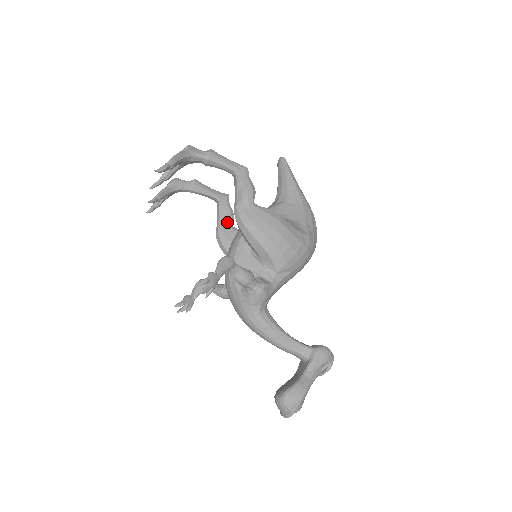
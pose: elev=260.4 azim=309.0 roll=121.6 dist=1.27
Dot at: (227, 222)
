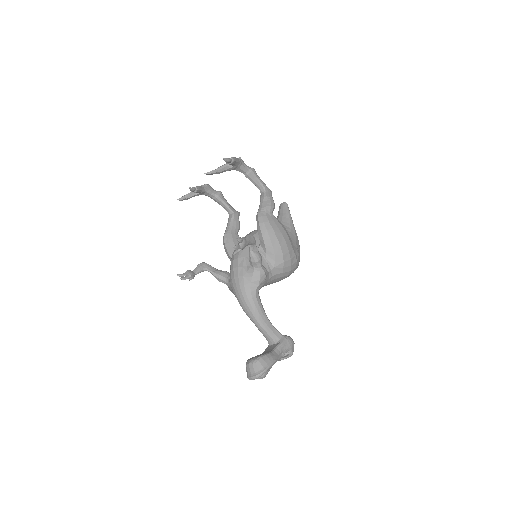
Dot at: (235, 229)
